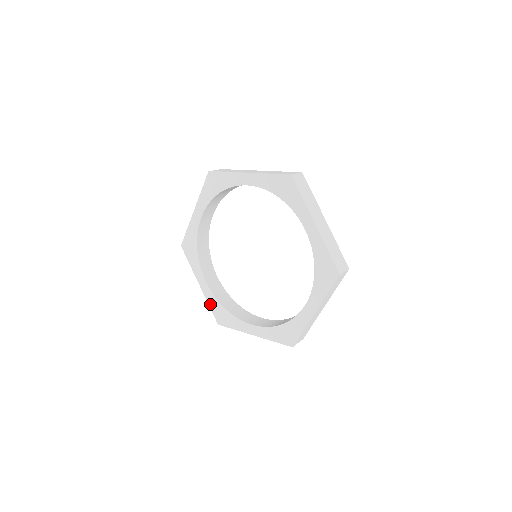
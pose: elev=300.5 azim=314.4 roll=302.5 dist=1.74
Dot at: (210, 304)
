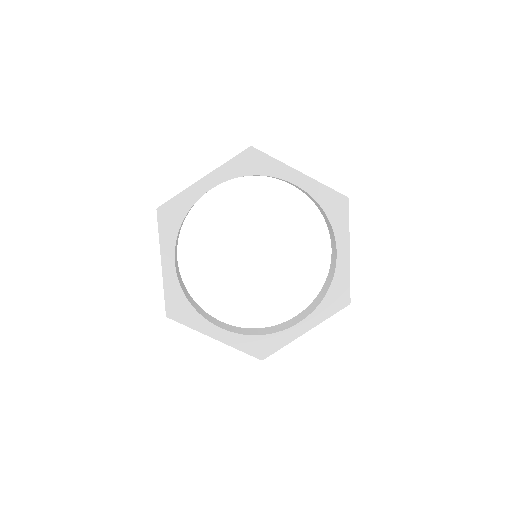
Dot at: (240, 348)
